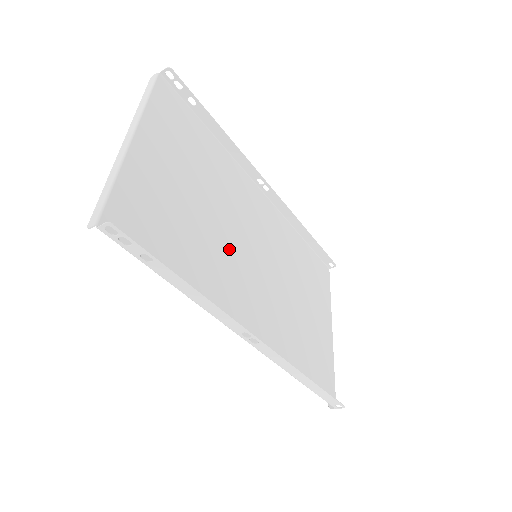
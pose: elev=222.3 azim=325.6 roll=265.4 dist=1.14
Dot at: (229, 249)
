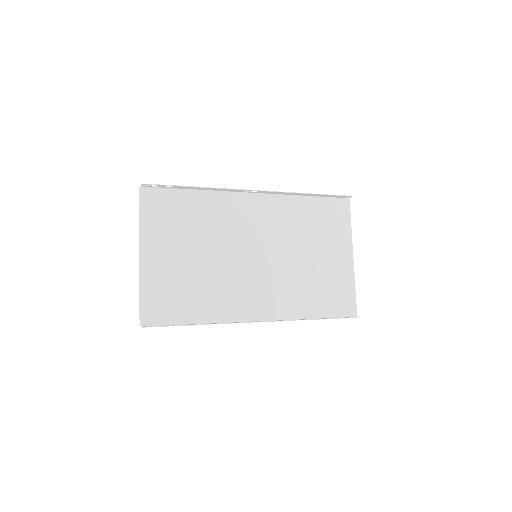
Dot at: (230, 270)
